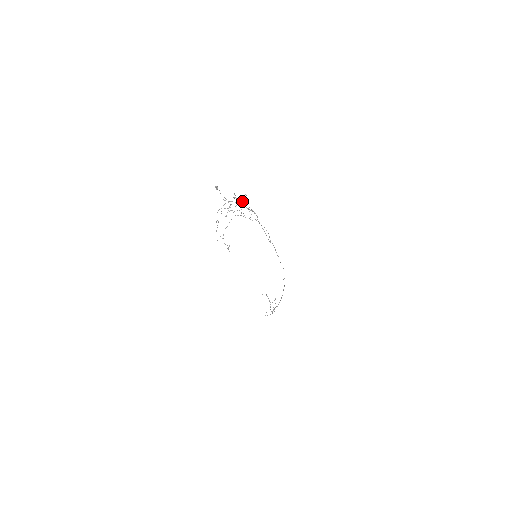
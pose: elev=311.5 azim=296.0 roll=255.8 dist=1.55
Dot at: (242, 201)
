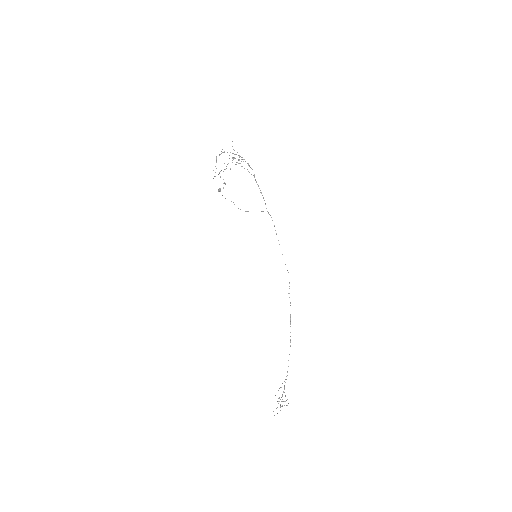
Dot at: occluded
